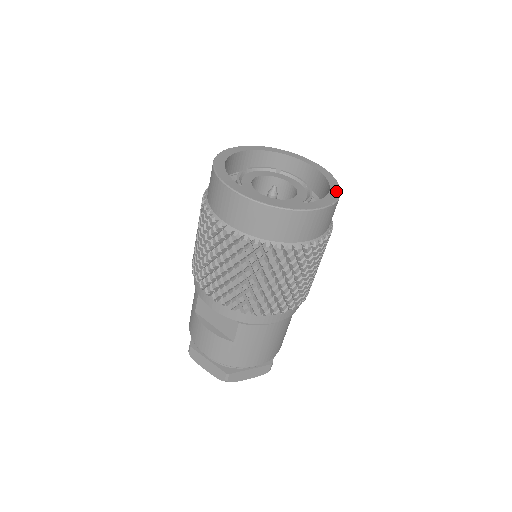
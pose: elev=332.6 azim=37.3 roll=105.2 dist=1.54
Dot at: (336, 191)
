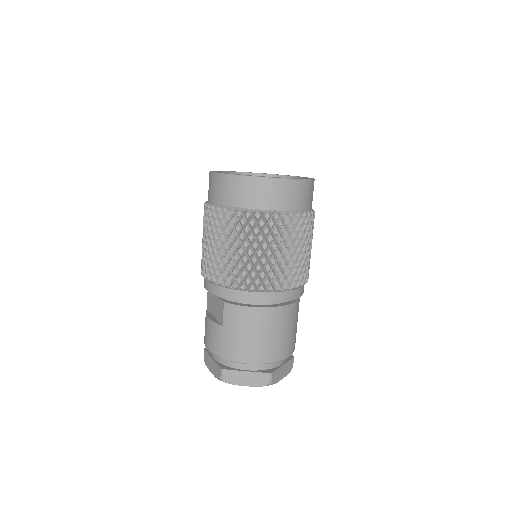
Dot at: occluded
